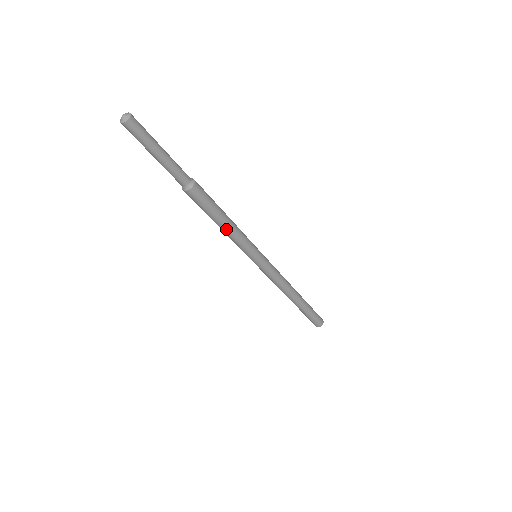
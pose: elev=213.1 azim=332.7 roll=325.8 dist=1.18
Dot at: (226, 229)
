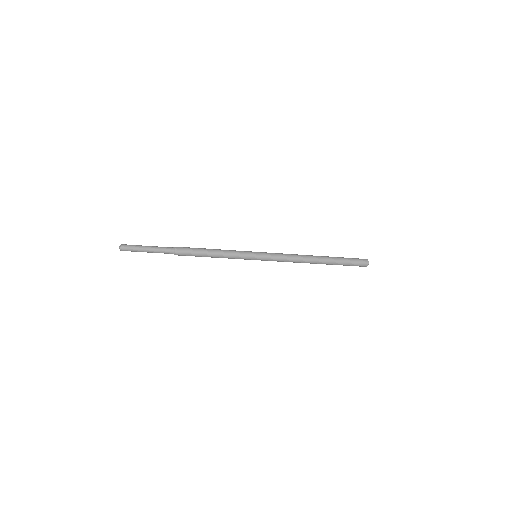
Dot at: (216, 257)
